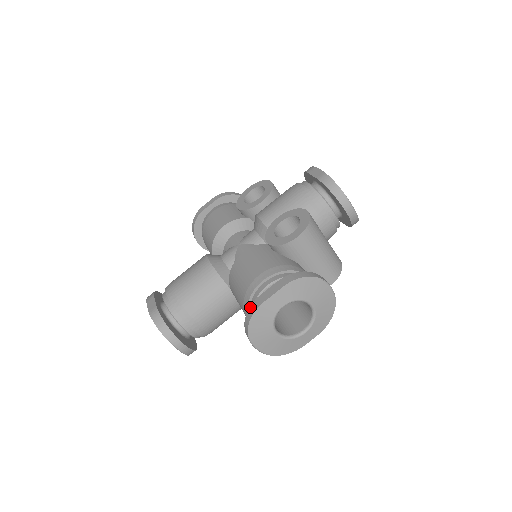
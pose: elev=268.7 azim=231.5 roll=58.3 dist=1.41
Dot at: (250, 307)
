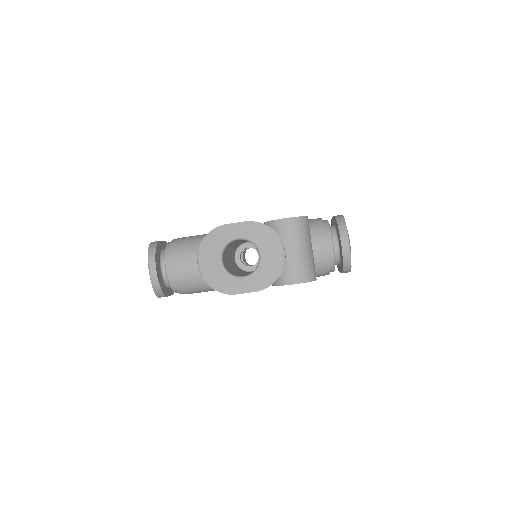
Dot at: occluded
